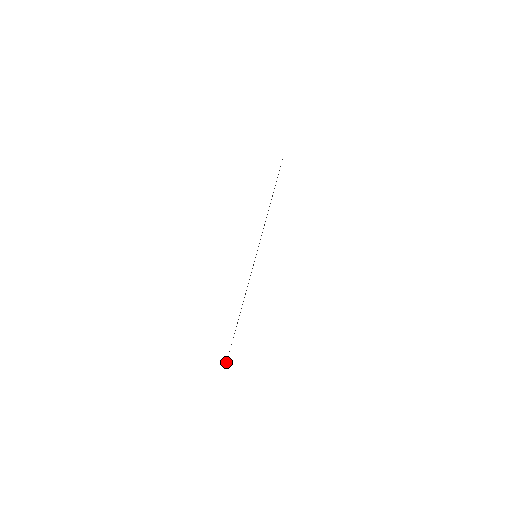
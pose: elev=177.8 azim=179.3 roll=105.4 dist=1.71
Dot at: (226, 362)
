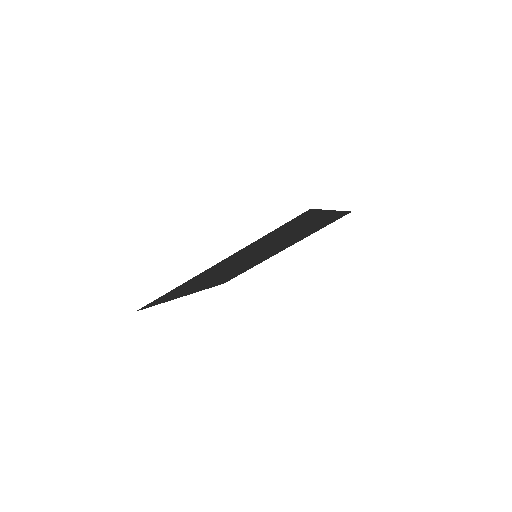
Dot at: (148, 307)
